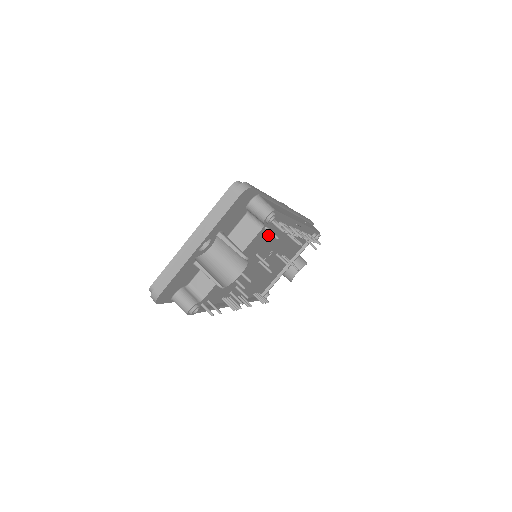
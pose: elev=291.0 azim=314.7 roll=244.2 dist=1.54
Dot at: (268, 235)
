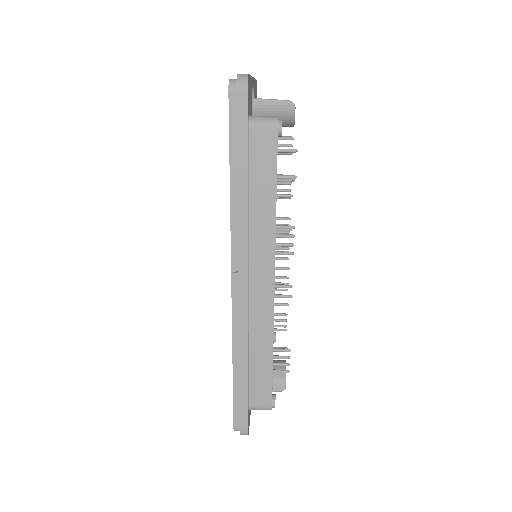
Dot at: occluded
